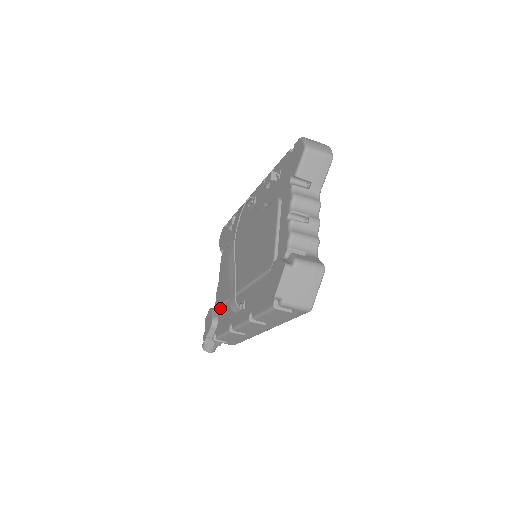
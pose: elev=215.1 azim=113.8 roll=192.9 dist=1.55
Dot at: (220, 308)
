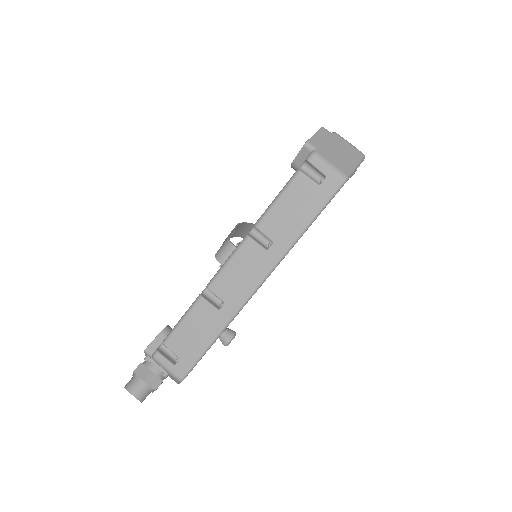
Dot at: occluded
